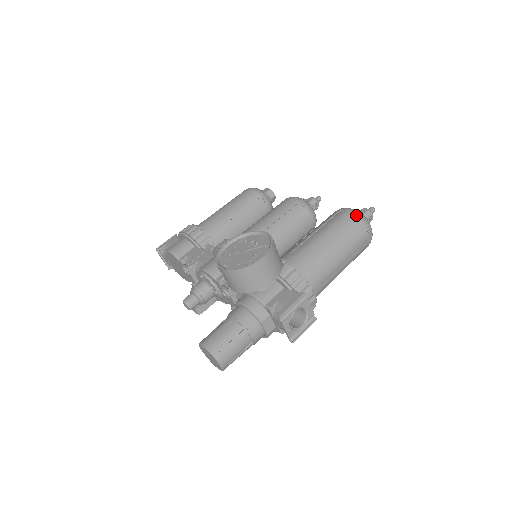
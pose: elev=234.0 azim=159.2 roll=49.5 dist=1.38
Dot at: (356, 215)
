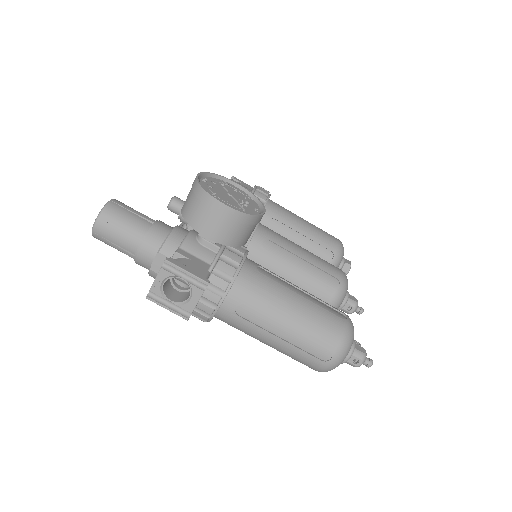
Dot at: (346, 331)
